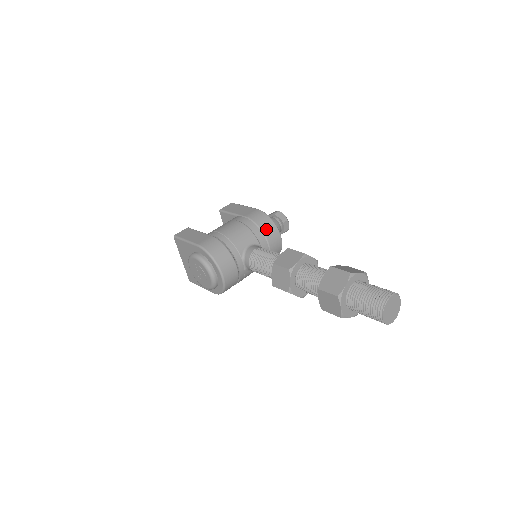
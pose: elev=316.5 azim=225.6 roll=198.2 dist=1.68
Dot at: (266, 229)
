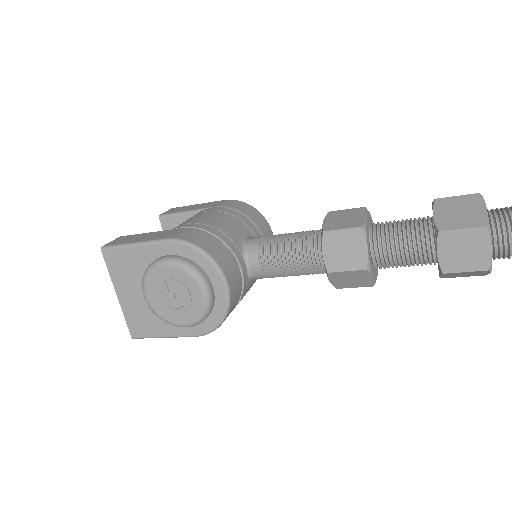
Dot at: (255, 218)
